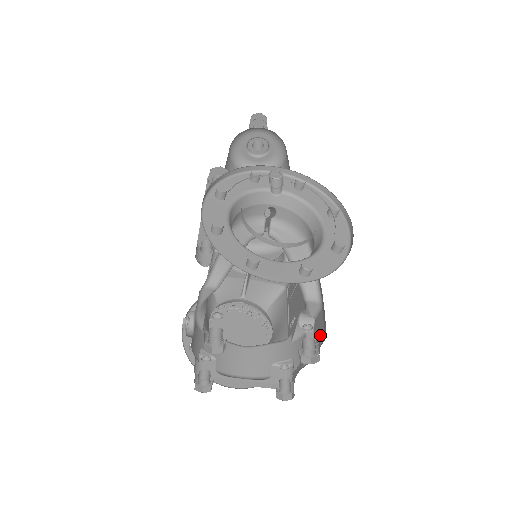
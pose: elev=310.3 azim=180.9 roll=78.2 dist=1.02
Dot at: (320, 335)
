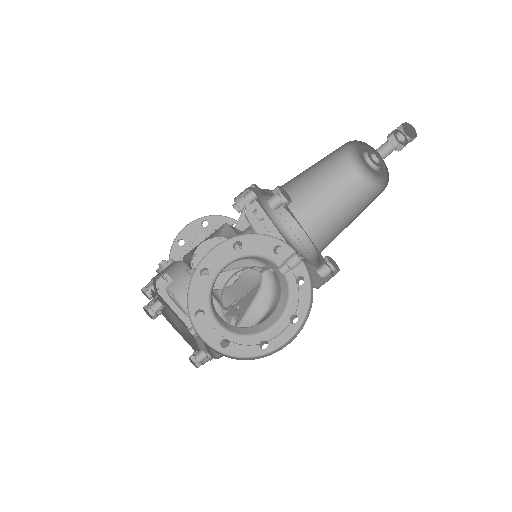
Dot at: occluded
